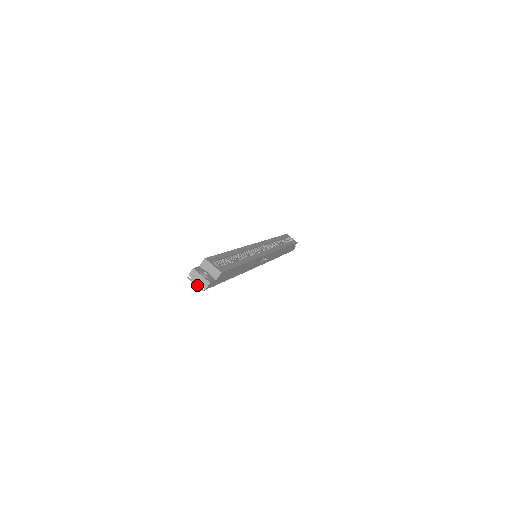
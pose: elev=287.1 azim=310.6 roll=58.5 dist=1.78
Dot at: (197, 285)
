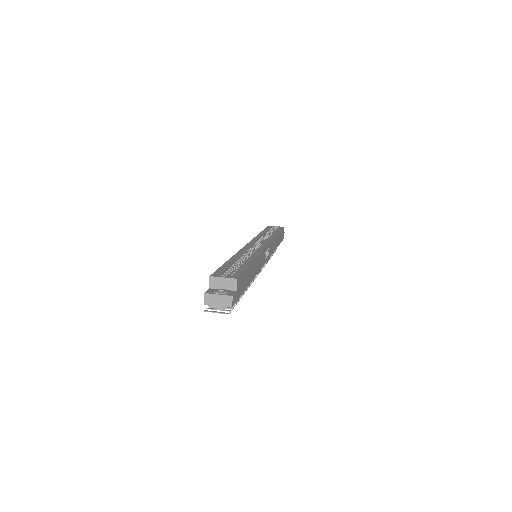
Dot at: (220, 308)
